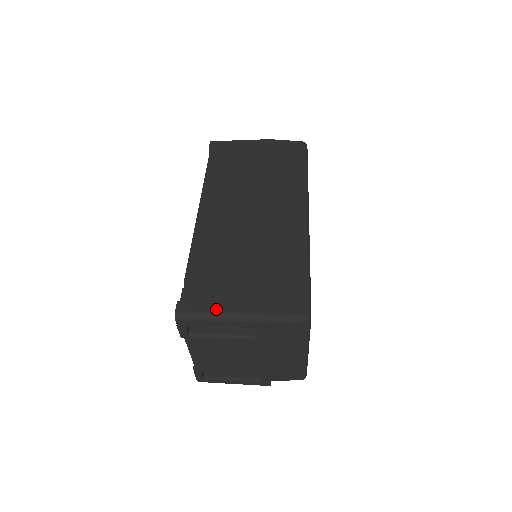
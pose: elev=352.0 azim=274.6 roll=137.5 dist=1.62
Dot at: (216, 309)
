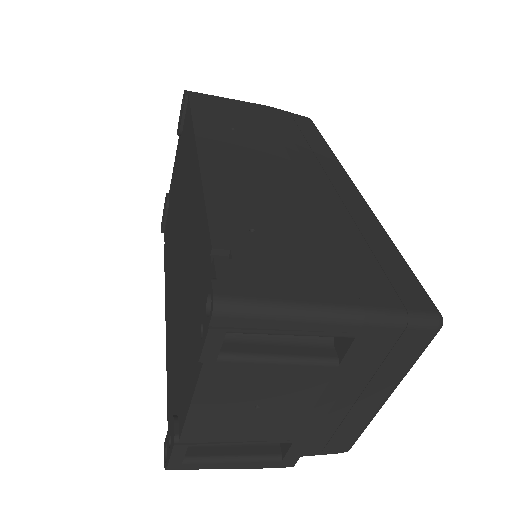
Dot at: (294, 296)
